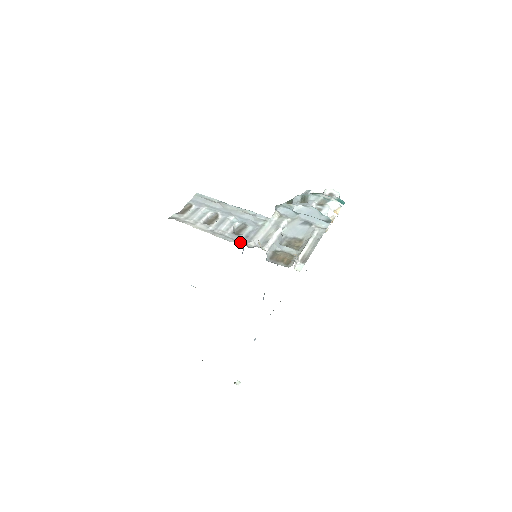
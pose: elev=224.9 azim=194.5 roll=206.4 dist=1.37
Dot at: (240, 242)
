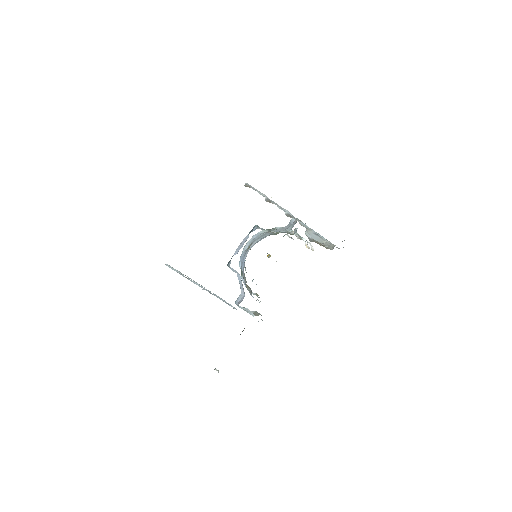
Dot at: occluded
